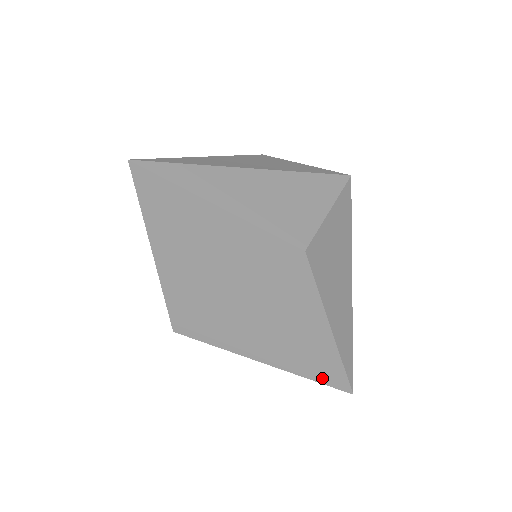
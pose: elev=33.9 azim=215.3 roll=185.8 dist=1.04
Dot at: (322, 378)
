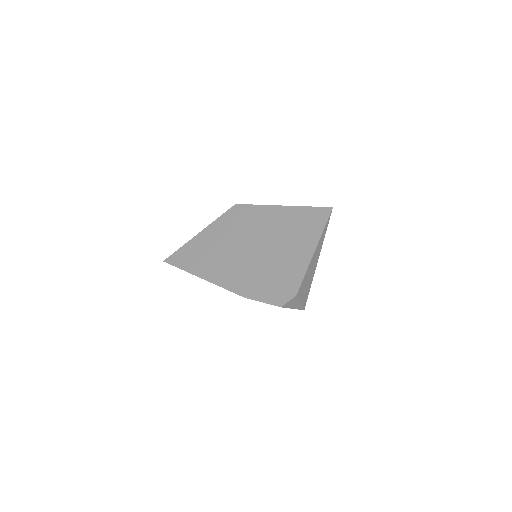
Dot at: (313, 221)
